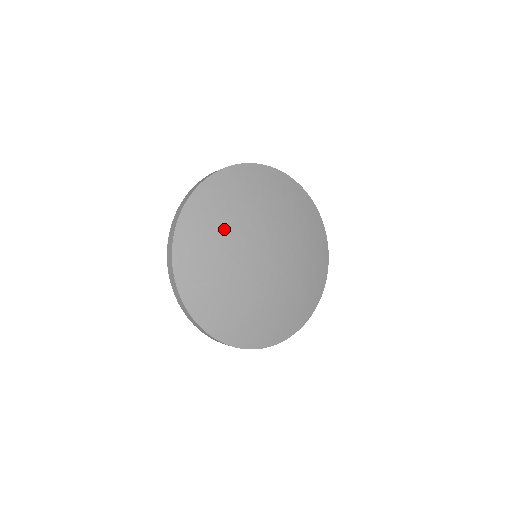
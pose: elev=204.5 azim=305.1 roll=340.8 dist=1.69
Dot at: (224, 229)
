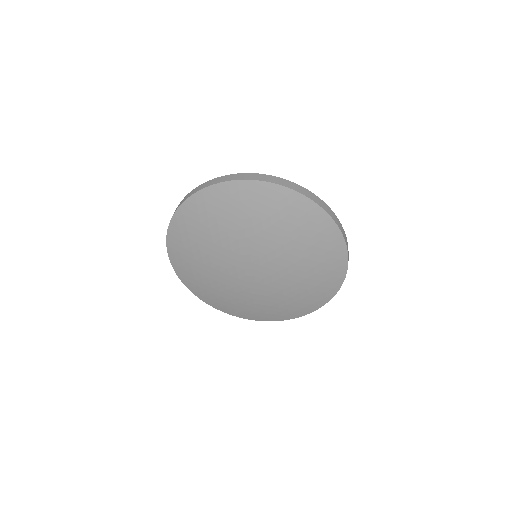
Dot at: (203, 257)
